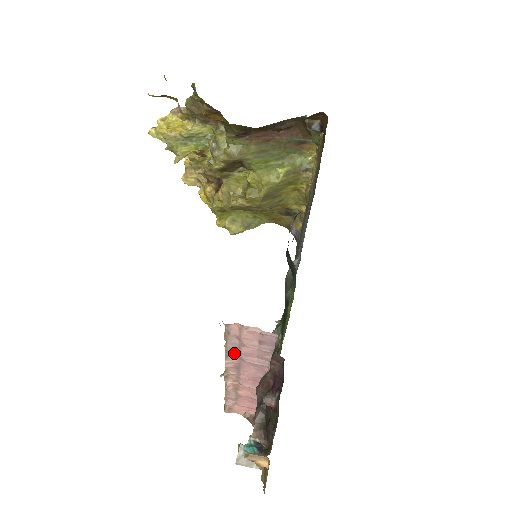
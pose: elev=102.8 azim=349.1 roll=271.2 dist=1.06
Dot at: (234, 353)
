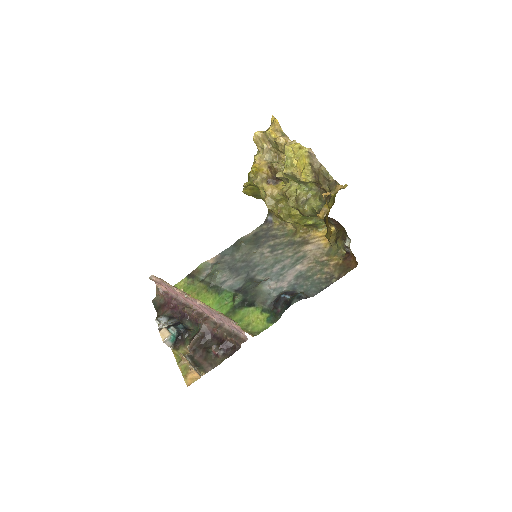
Dot at: (213, 311)
